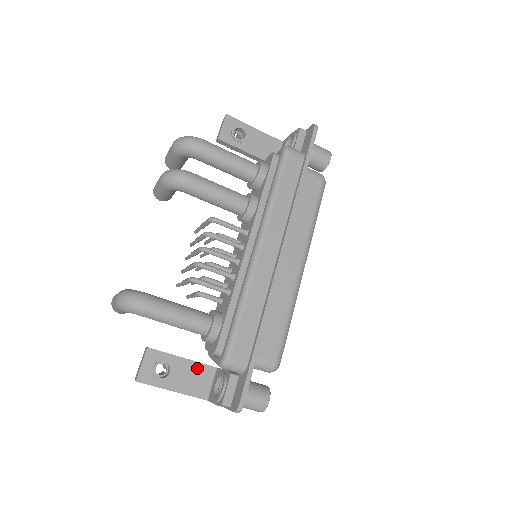
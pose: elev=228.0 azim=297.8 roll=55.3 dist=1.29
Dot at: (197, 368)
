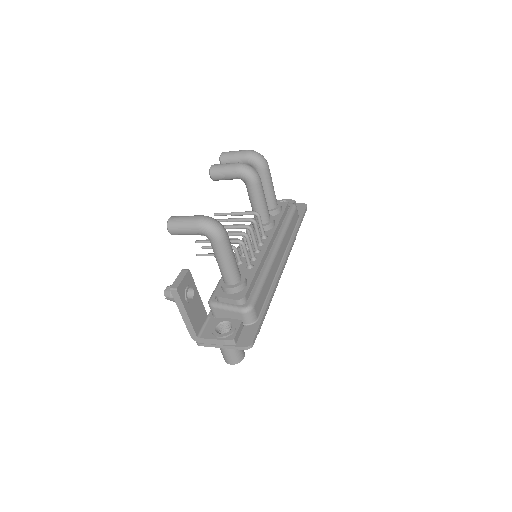
Dot at: (202, 308)
